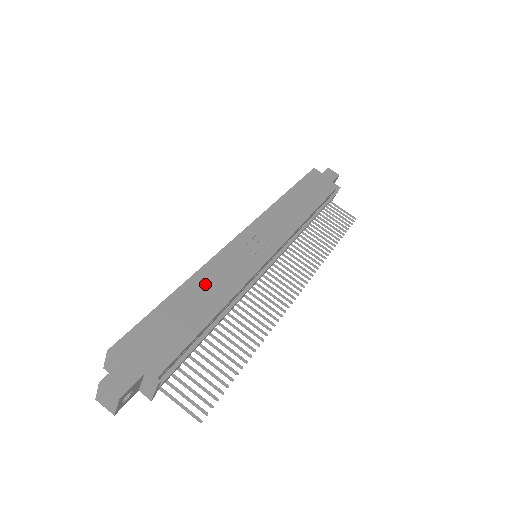
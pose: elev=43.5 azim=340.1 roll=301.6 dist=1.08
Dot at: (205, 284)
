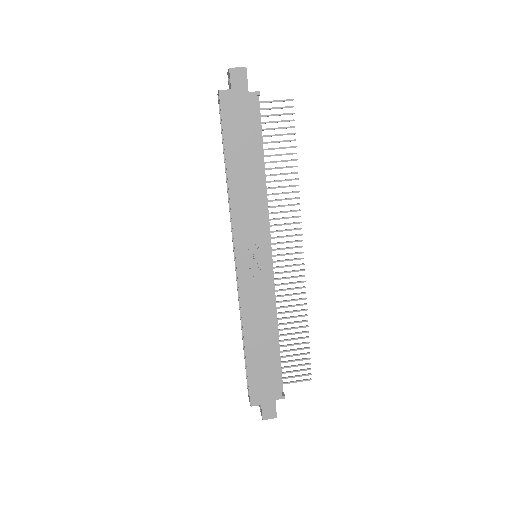
Dot at: (254, 327)
